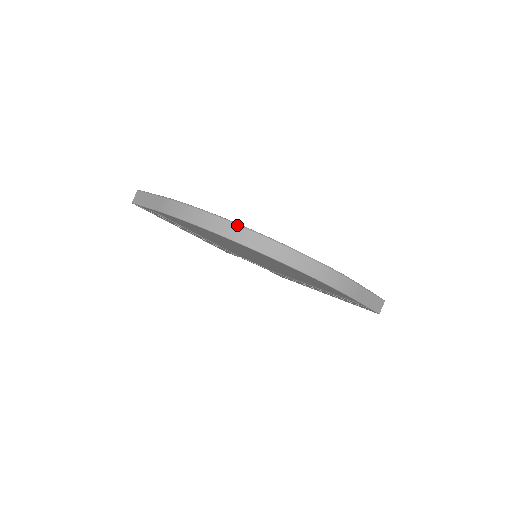
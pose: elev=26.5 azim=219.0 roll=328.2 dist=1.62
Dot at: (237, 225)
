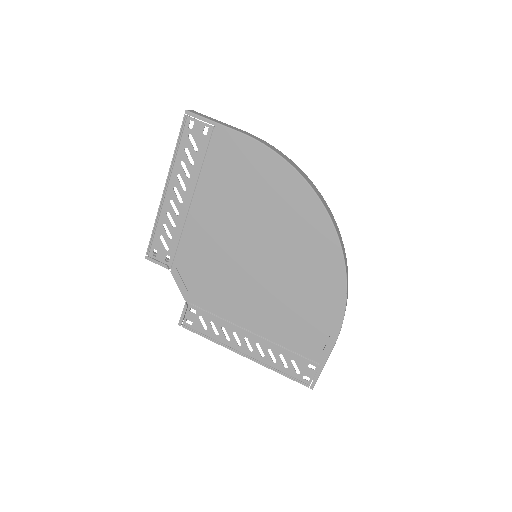
Dot at: (323, 198)
